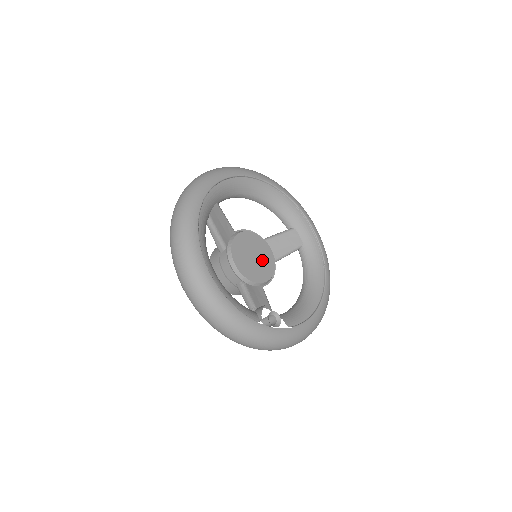
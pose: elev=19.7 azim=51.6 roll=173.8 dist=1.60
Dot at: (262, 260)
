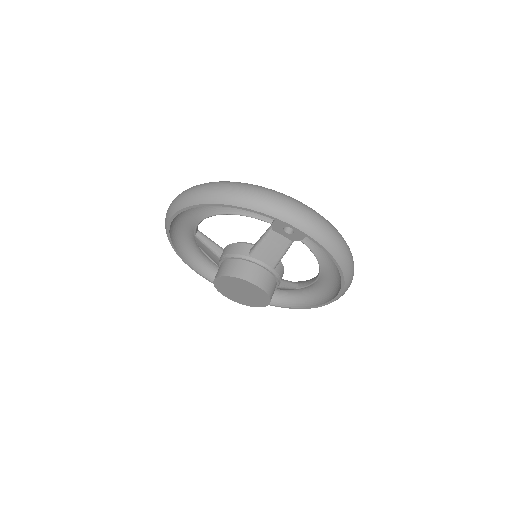
Dot at: occluded
